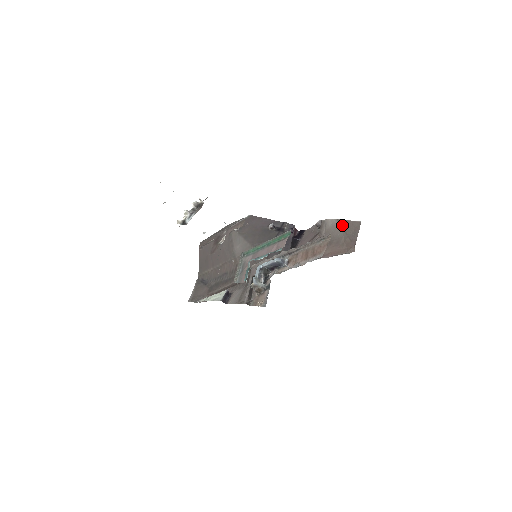
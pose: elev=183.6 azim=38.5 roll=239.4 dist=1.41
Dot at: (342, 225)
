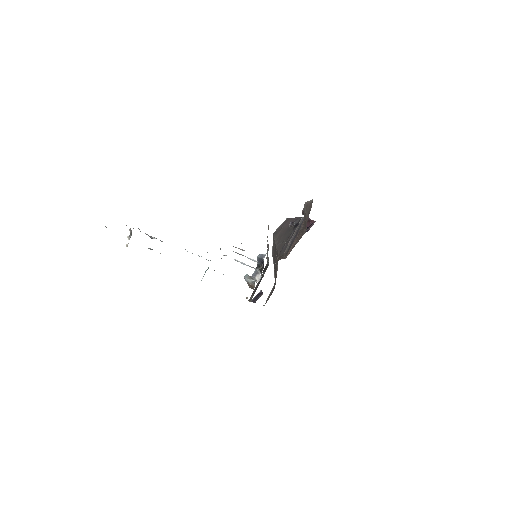
Dot at: (305, 207)
